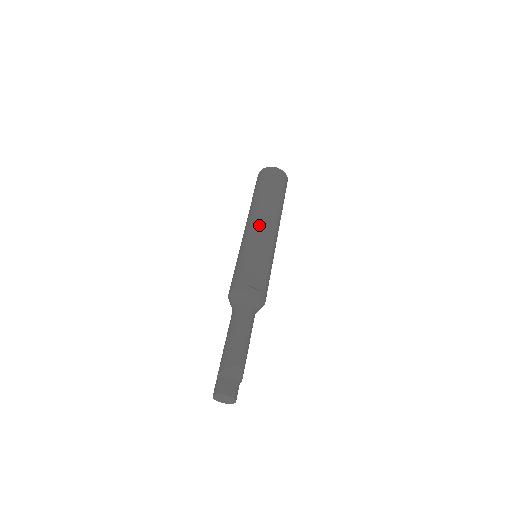
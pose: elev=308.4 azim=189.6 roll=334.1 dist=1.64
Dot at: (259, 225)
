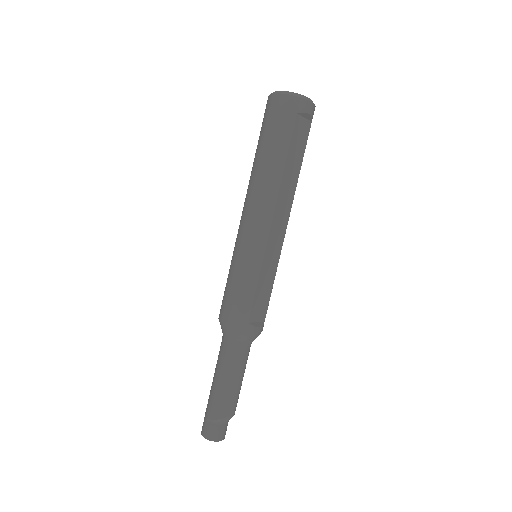
Dot at: (272, 225)
